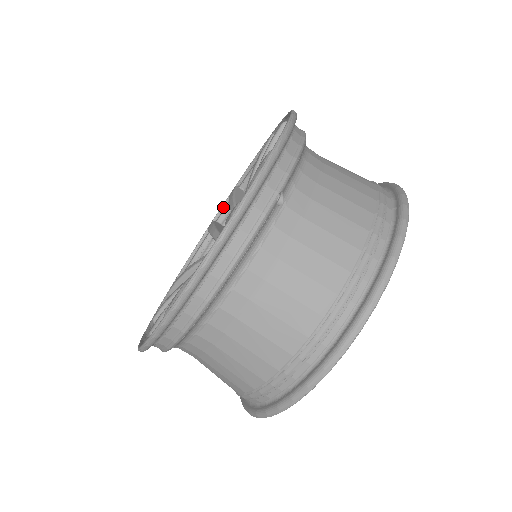
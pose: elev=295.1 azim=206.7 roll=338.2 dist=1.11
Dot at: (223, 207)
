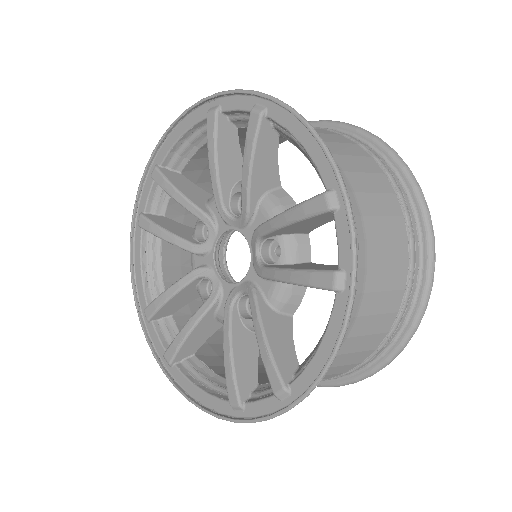
Dot at: (140, 191)
